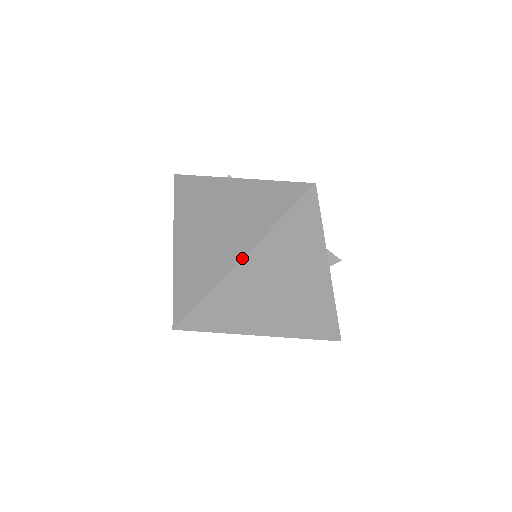
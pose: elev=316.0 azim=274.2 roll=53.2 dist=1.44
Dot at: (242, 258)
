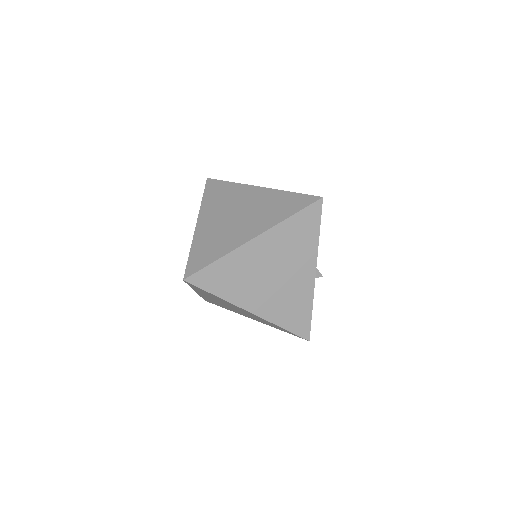
Dot at: (254, 237)
